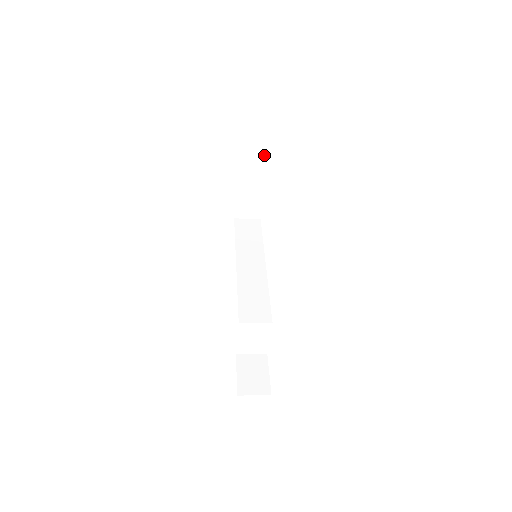
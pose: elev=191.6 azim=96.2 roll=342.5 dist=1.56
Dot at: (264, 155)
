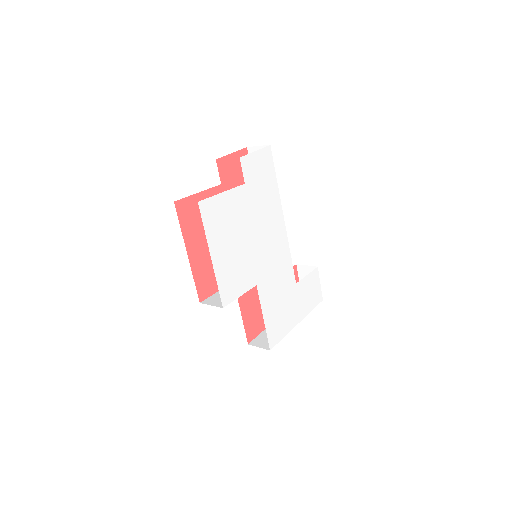
Dot at: occluded
